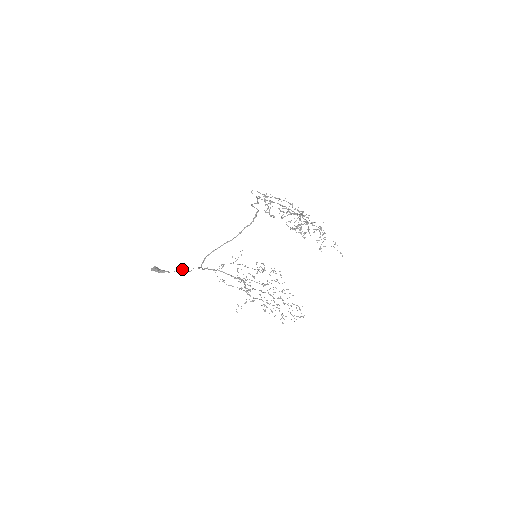
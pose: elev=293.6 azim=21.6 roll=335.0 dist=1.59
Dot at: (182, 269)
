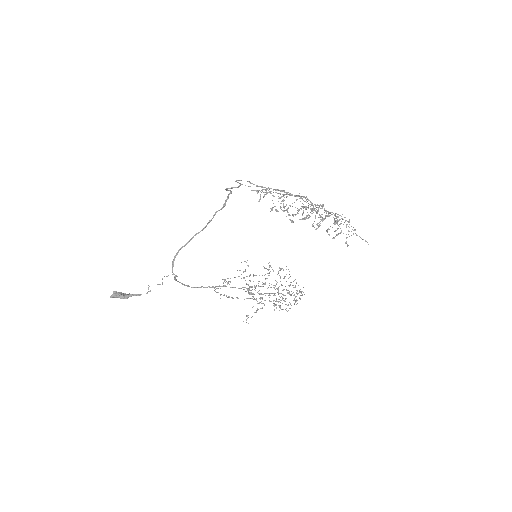
Dot at: occluded
